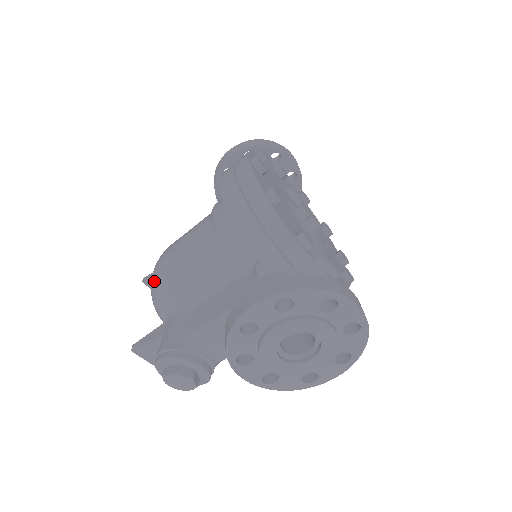
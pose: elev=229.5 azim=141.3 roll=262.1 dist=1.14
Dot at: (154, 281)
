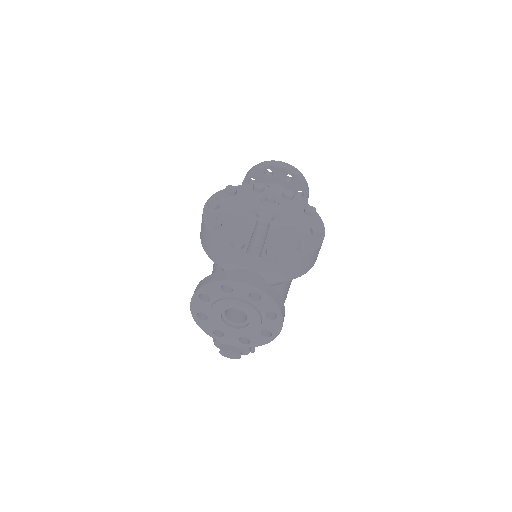
Dot at: occluded
